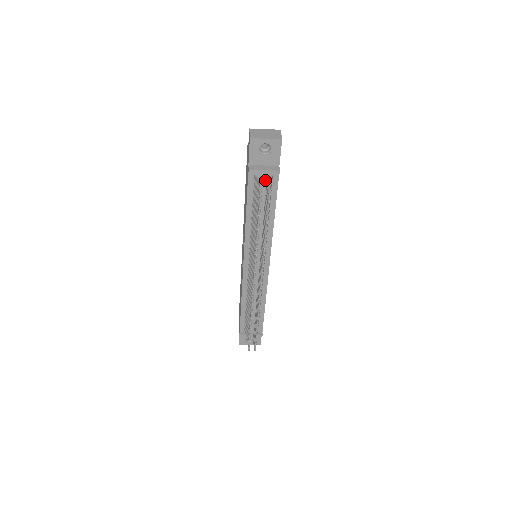
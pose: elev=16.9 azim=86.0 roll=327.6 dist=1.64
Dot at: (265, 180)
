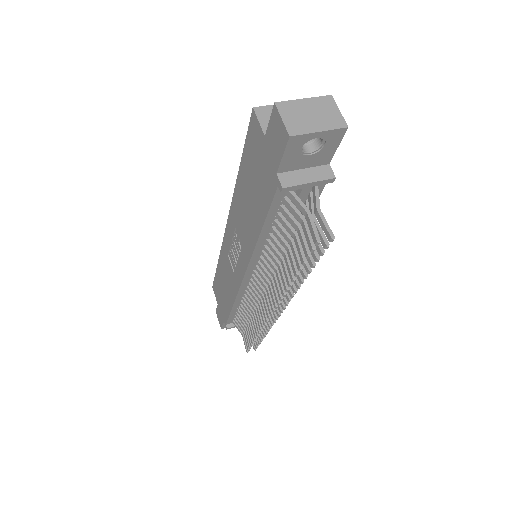
Dot at: (306, 194)
